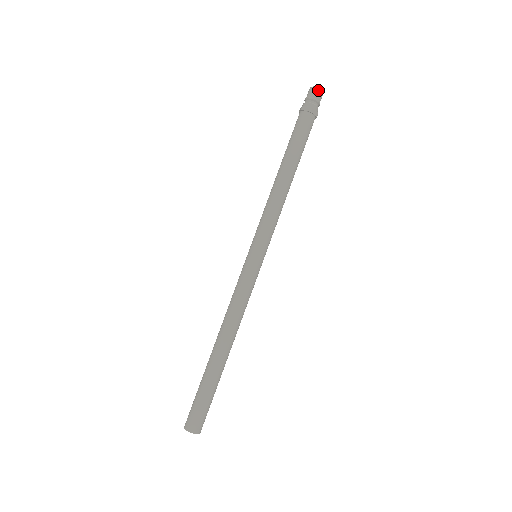
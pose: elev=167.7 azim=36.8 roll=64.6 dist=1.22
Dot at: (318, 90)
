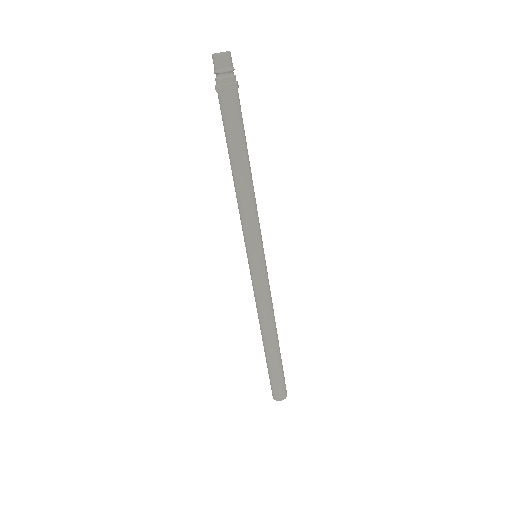
Dot at: (221, 57)
